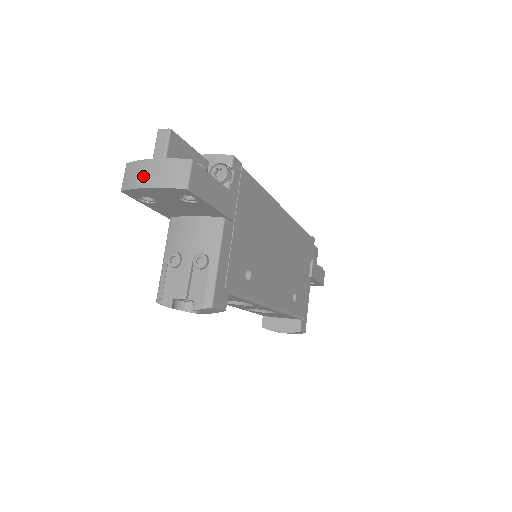
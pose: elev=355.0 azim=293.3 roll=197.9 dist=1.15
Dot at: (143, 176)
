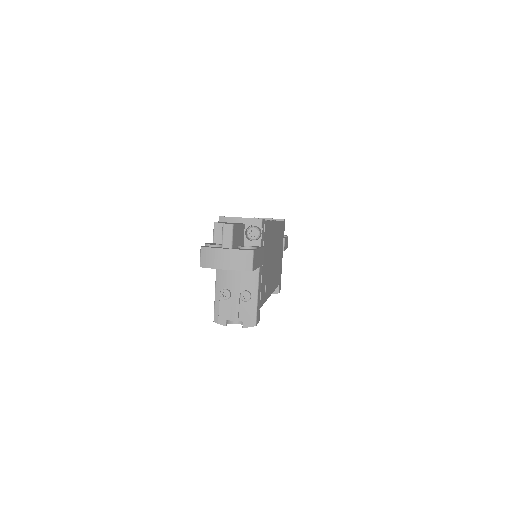
Dot at: (219, 261)
